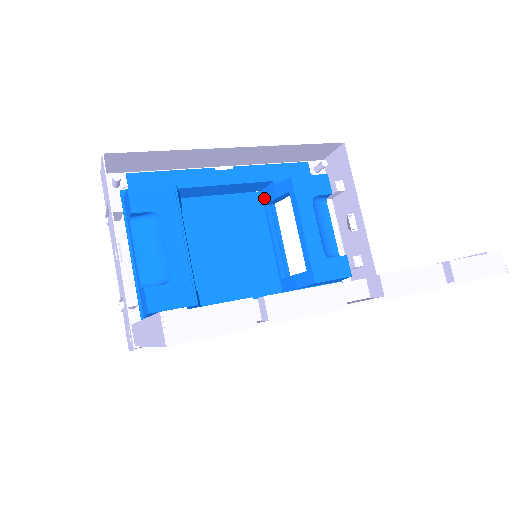
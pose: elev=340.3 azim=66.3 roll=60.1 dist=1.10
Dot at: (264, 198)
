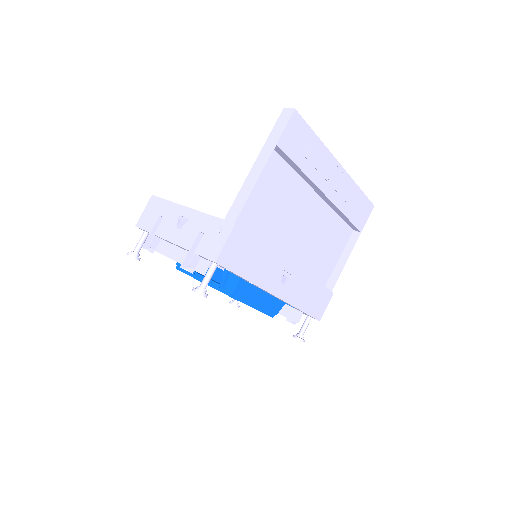
Dot at: occluded
